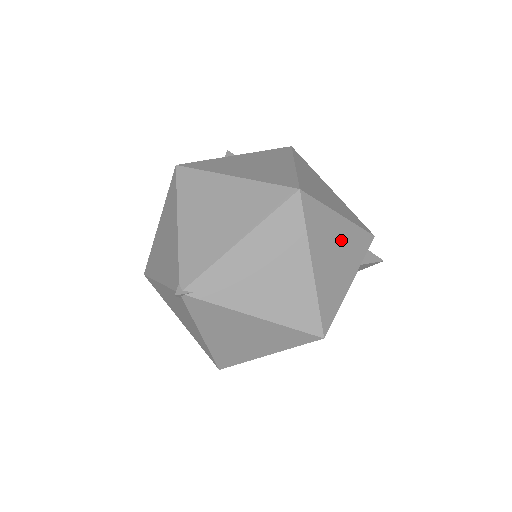
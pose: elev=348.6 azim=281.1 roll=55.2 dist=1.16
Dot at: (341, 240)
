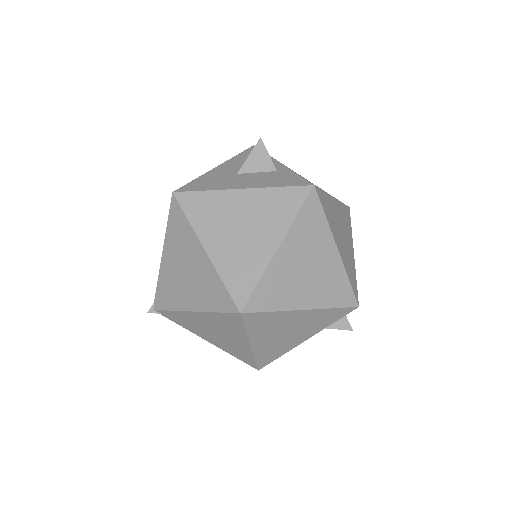
Dot at: (298, 323)
